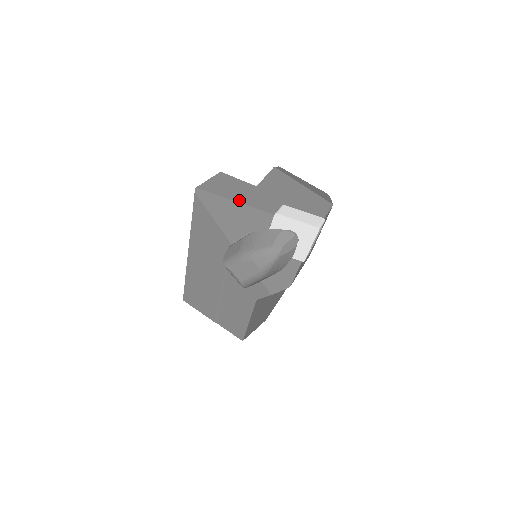
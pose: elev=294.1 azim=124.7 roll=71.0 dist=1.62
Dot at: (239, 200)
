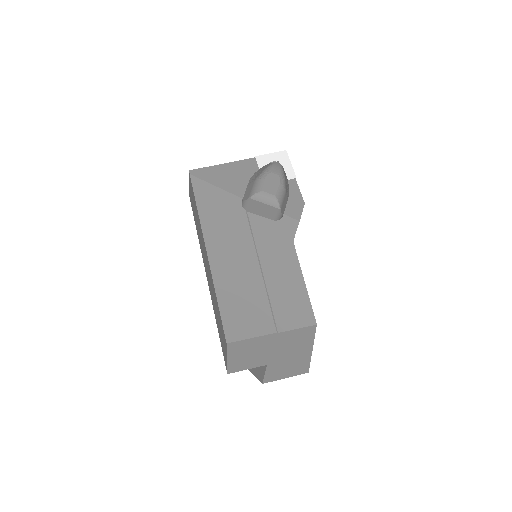
Dot at: (225, 165)
